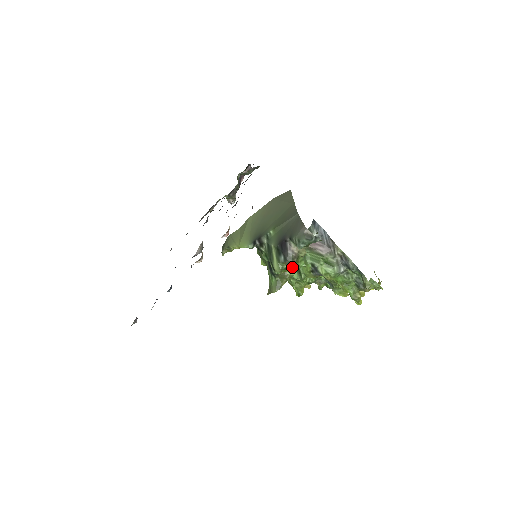
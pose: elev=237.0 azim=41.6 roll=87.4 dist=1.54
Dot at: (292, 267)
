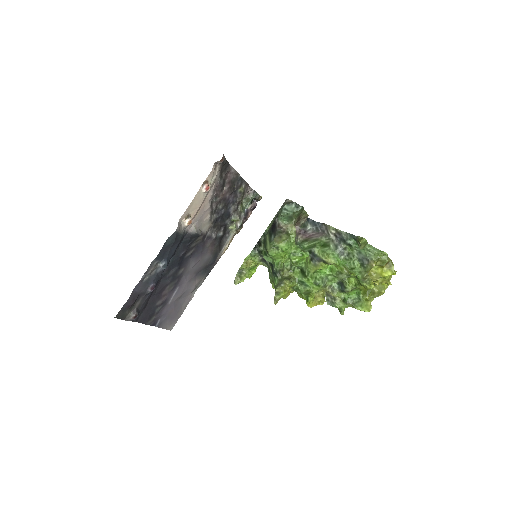
Dot at: (286, 249)
